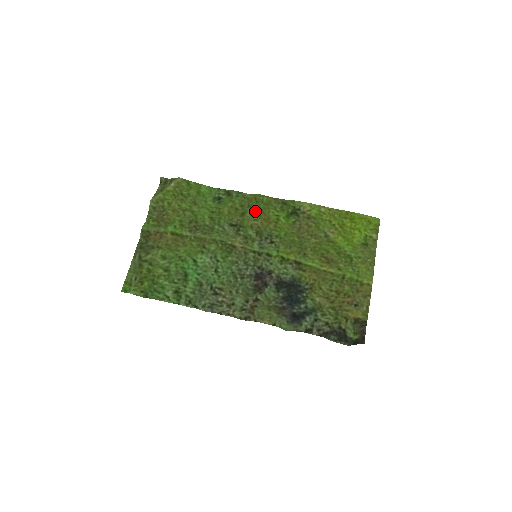
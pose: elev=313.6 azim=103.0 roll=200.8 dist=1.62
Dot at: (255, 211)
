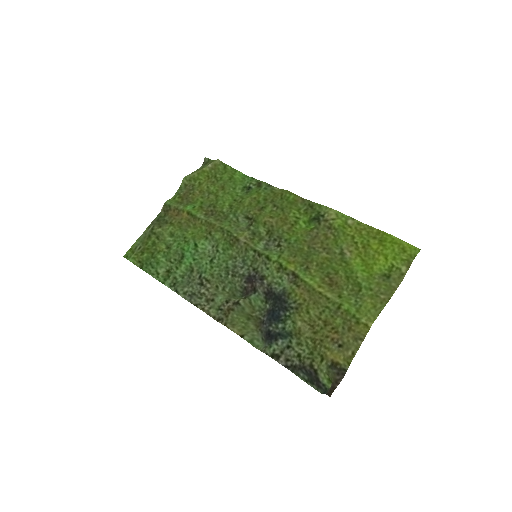
Dot at: (276, 208)
